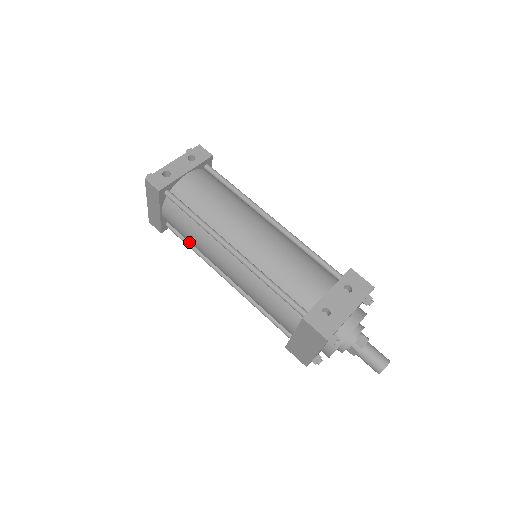
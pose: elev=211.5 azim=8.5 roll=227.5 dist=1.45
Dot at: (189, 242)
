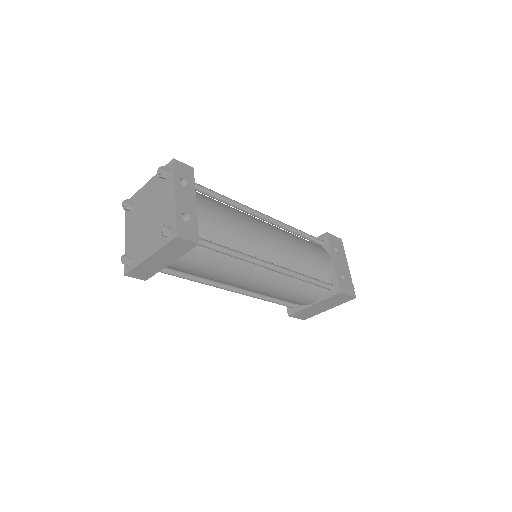
Dot at: (187, 275)
